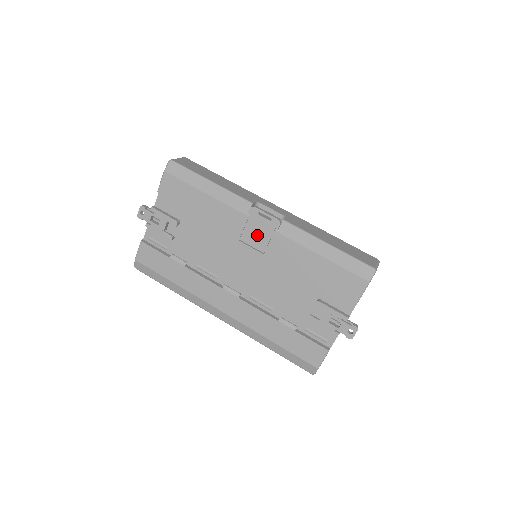
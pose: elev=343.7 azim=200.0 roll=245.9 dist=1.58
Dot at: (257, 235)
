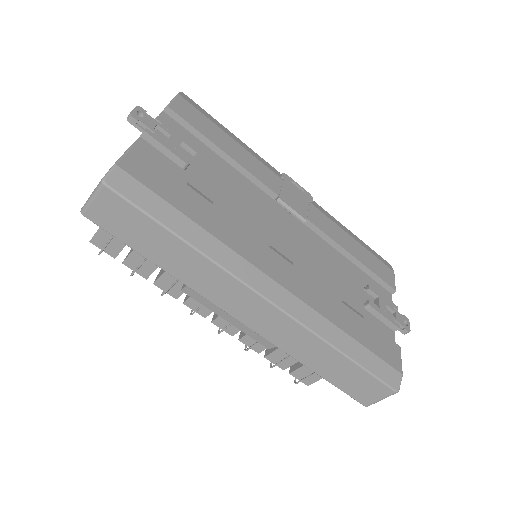
Dot at: (295, 200)
